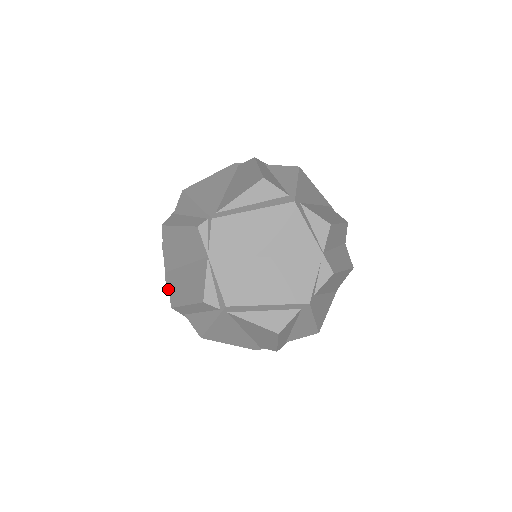
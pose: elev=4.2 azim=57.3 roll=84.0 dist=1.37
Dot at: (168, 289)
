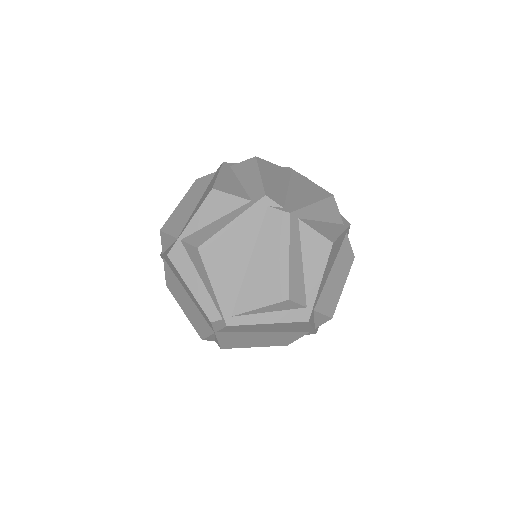
Dot at: occluded
